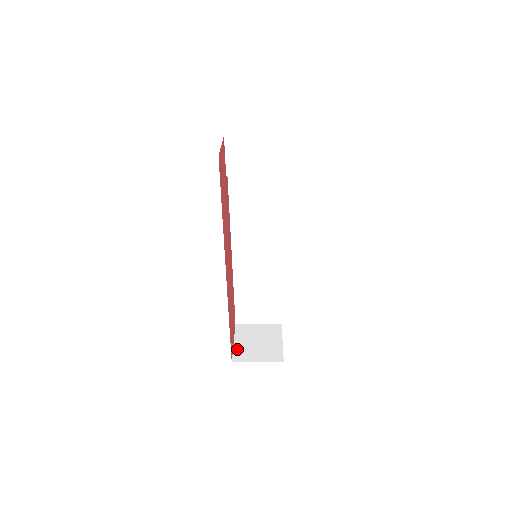
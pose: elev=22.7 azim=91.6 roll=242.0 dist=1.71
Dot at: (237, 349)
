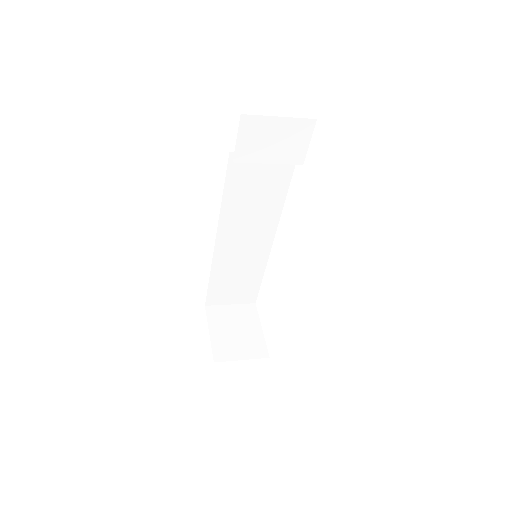
Dot at: (215, 343)
